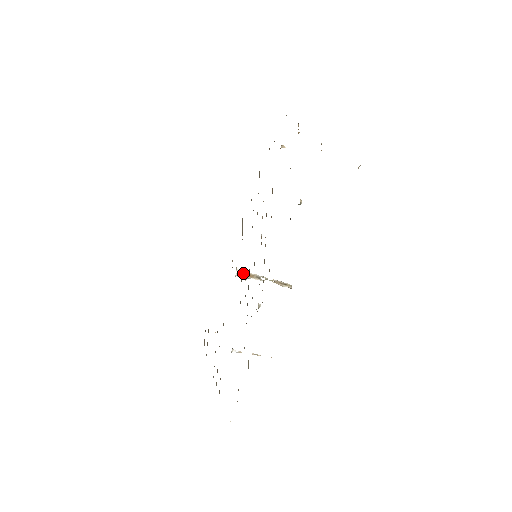
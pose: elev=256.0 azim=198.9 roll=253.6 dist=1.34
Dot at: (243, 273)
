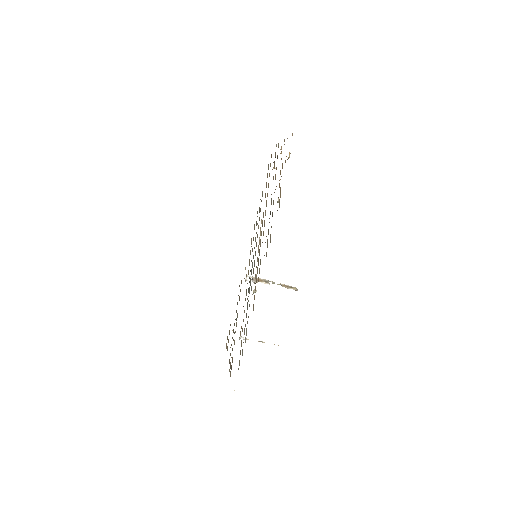
Dot at: (253, 278)
